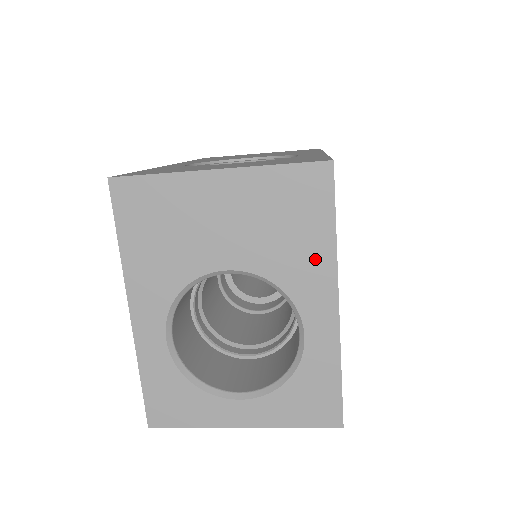
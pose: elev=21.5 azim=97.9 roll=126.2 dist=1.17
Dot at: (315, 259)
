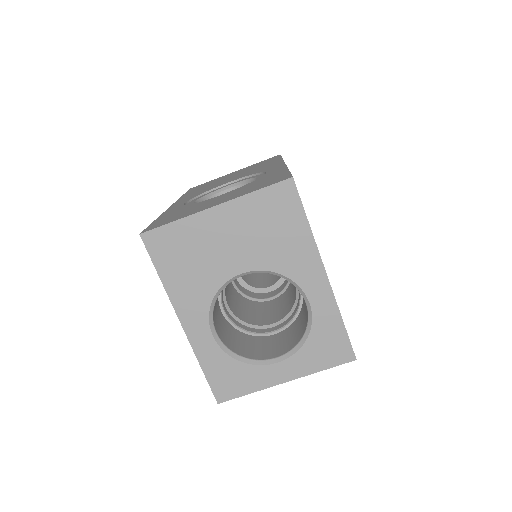
Dot at: (301, 247)
